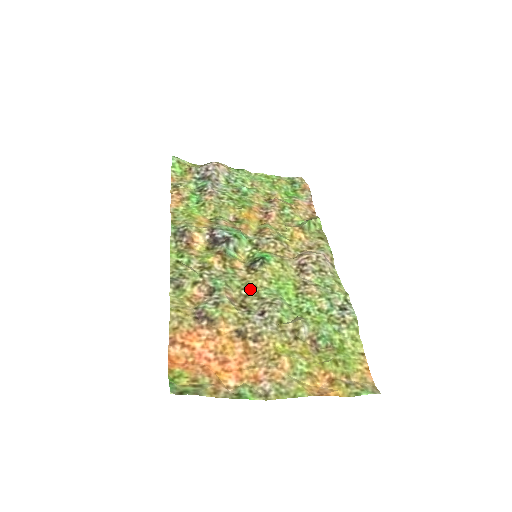
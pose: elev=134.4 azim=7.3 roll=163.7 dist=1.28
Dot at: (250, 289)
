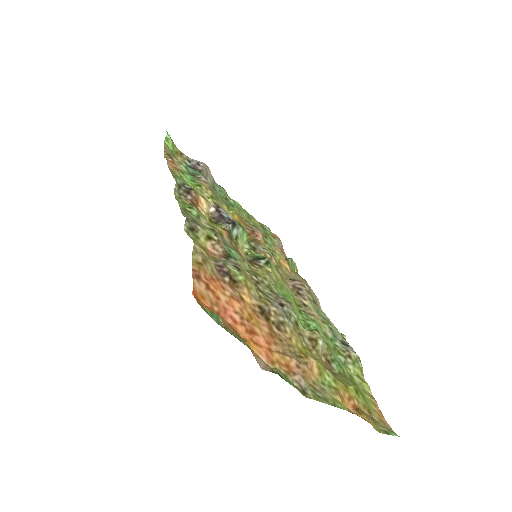
Dot at: (261, 278)
